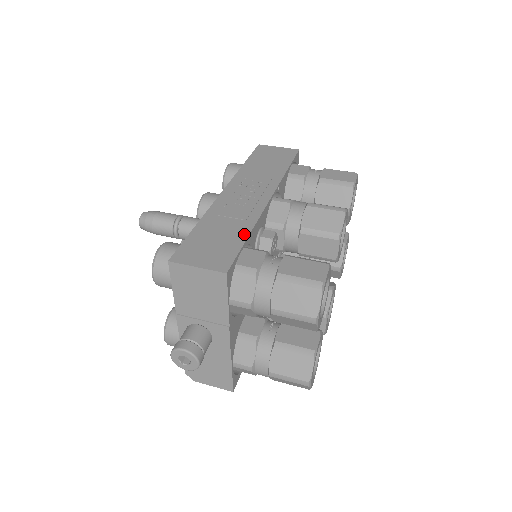
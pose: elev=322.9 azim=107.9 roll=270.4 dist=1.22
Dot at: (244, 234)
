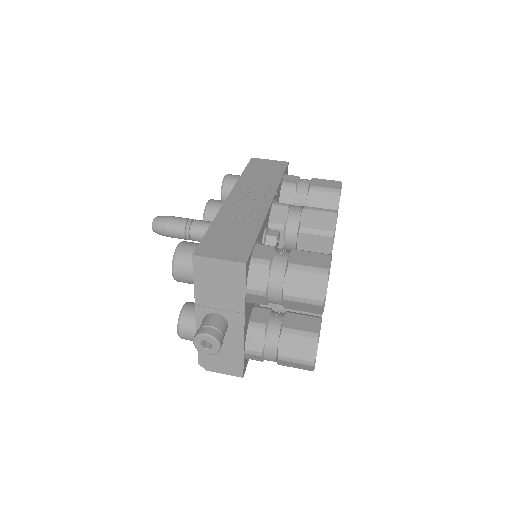
Dot at: (255, 232)
